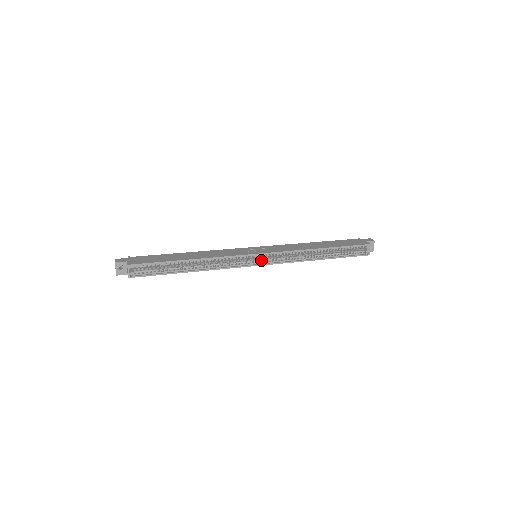
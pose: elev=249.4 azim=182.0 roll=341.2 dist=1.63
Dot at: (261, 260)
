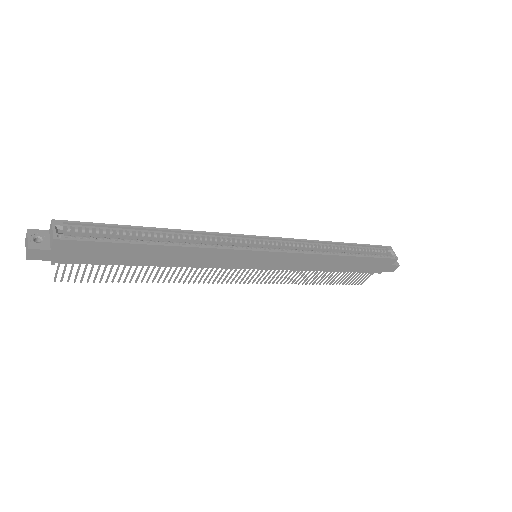
Dot at: (266, 247)
